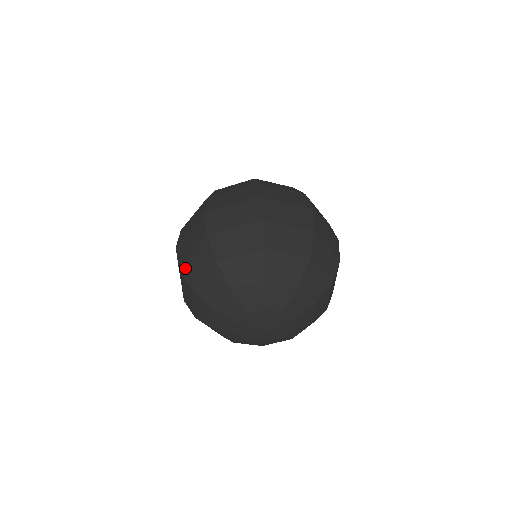
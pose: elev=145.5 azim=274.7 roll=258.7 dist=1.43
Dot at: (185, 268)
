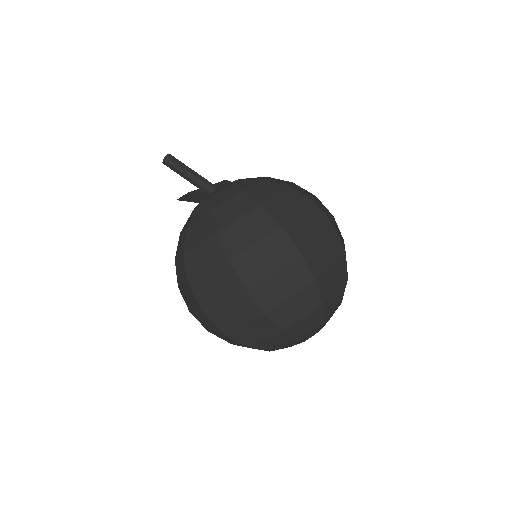
Dot at: (233, 334)
